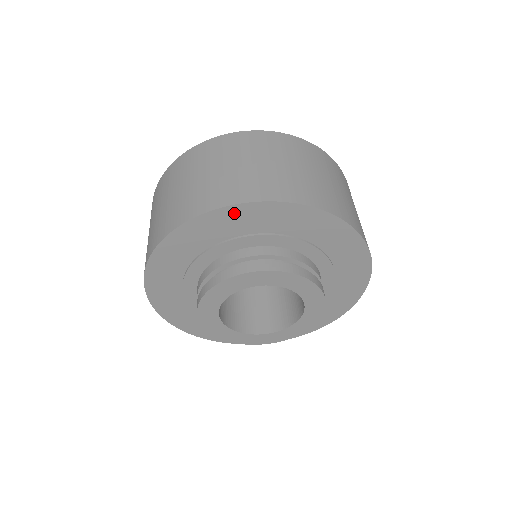
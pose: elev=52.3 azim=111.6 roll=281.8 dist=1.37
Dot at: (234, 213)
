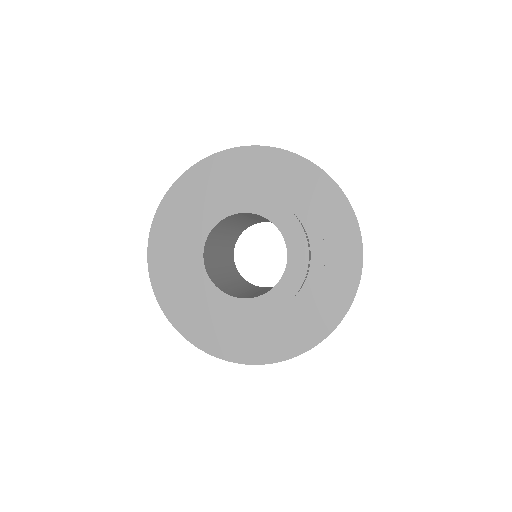
Dot at: (322, 182)
